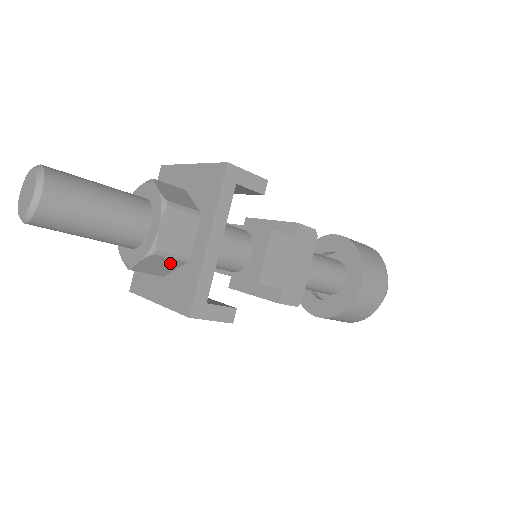
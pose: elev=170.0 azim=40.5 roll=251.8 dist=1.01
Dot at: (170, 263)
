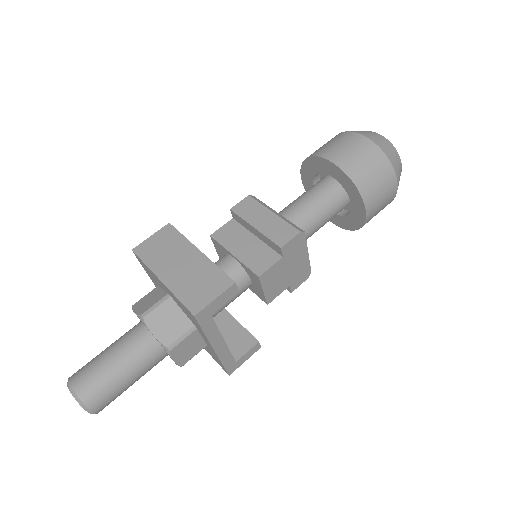
Dot at: occluded
